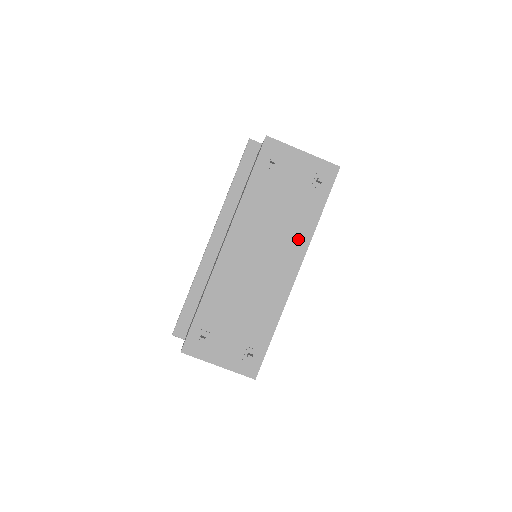
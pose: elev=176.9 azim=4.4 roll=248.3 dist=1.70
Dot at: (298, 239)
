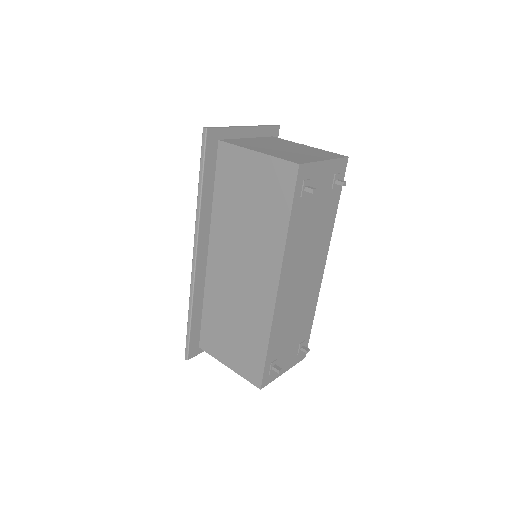
Dot at: (324, 241)
